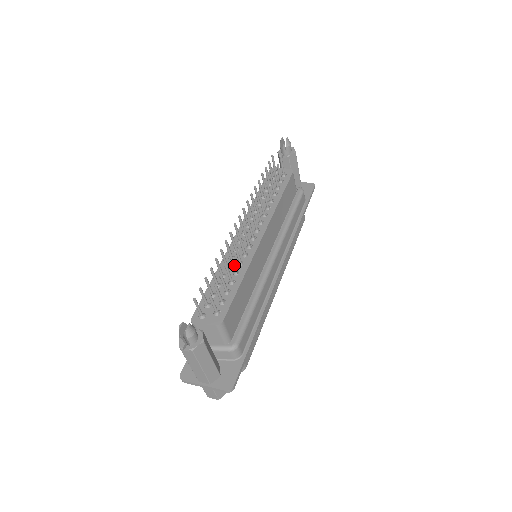
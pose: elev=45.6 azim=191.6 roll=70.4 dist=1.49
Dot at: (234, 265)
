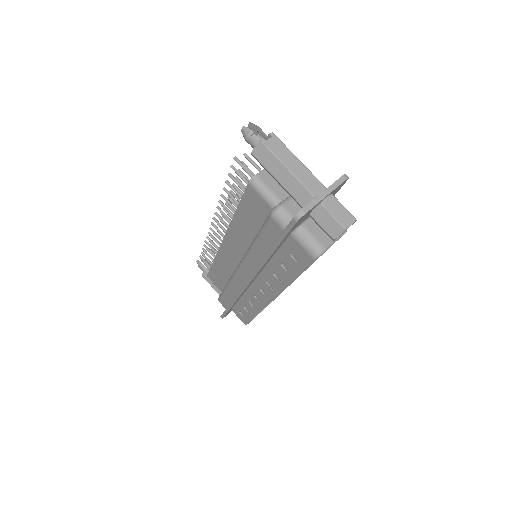
Dot at: (242, 193)
